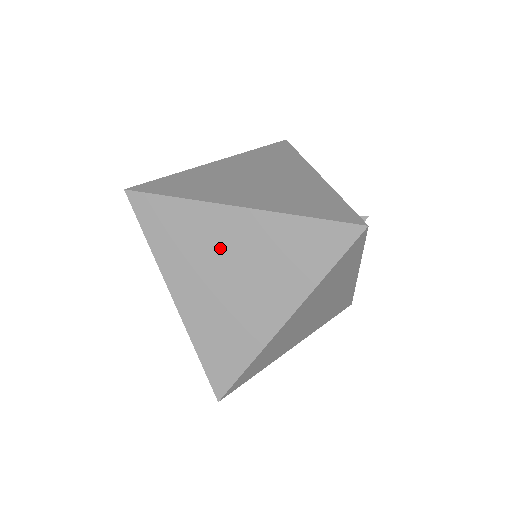
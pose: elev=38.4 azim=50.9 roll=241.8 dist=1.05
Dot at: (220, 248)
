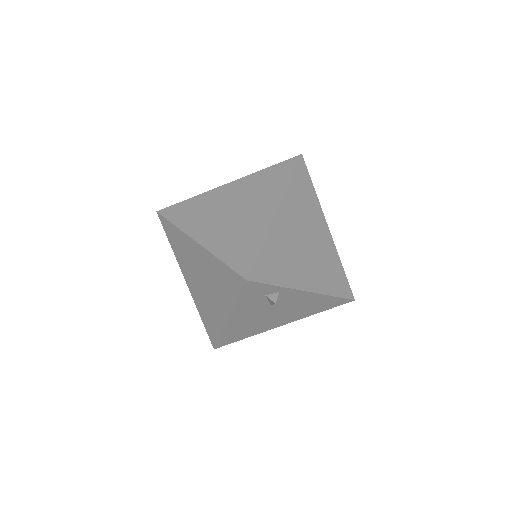
Dot at: (222, 203)
